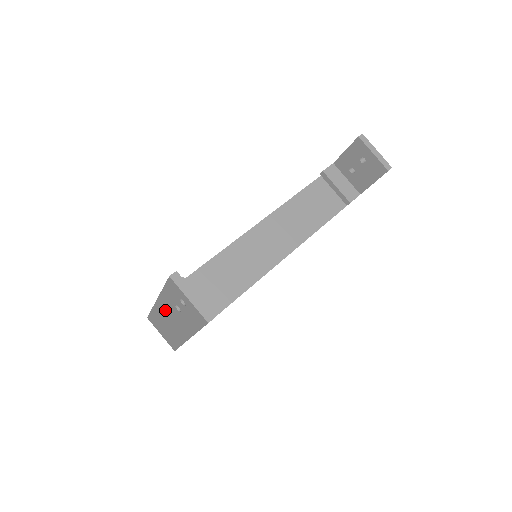
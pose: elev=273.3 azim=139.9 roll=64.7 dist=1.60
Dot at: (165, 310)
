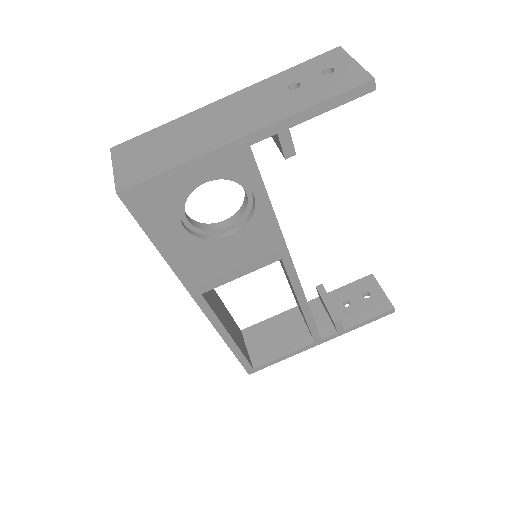
Dot at: (233, 105)
